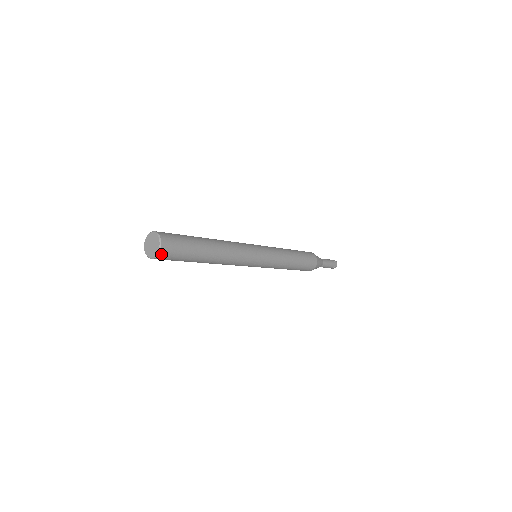
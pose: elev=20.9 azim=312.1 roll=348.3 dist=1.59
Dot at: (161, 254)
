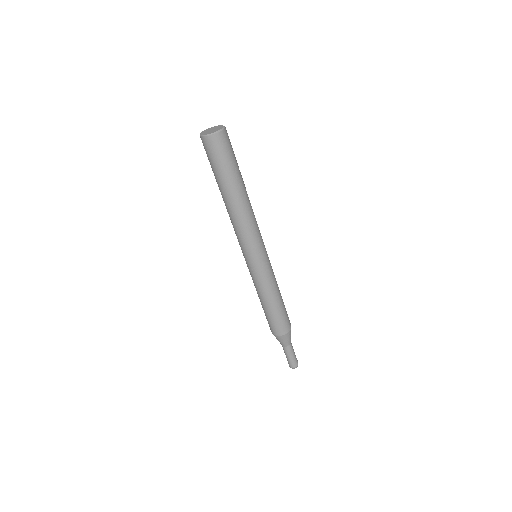
Dot at: (220, 135)
